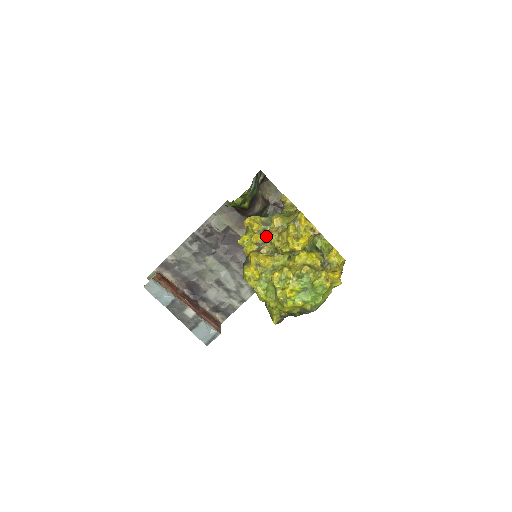
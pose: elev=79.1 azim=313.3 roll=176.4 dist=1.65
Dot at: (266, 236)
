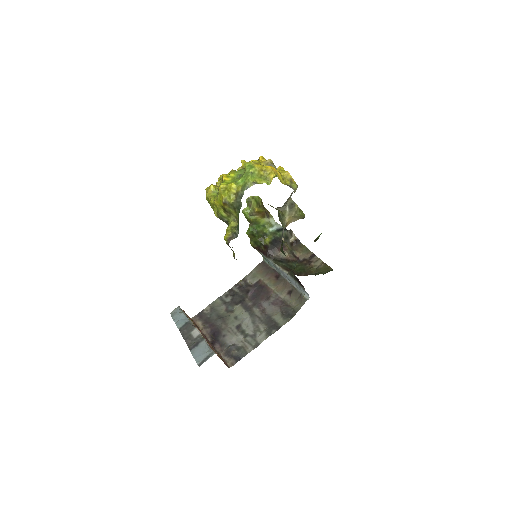
Dot at: occluded
